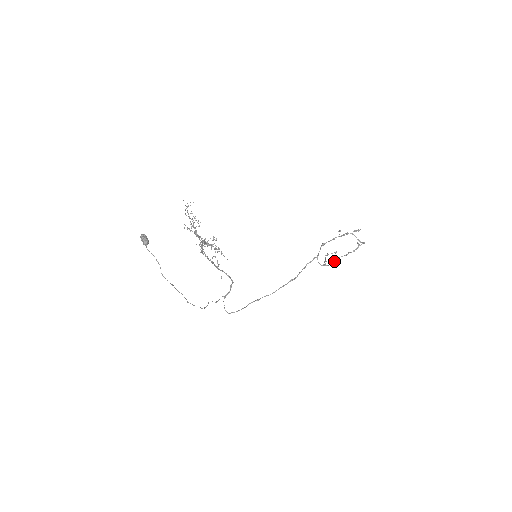
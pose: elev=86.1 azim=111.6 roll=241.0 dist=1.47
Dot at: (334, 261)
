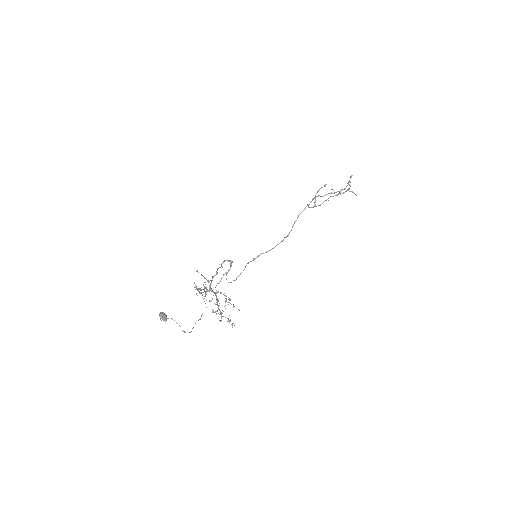
Dot at: occluded
